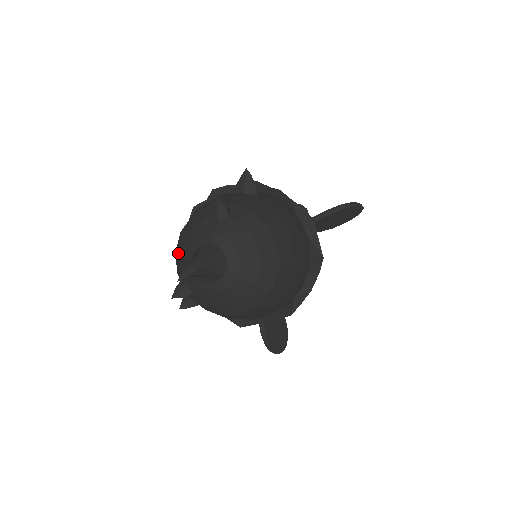
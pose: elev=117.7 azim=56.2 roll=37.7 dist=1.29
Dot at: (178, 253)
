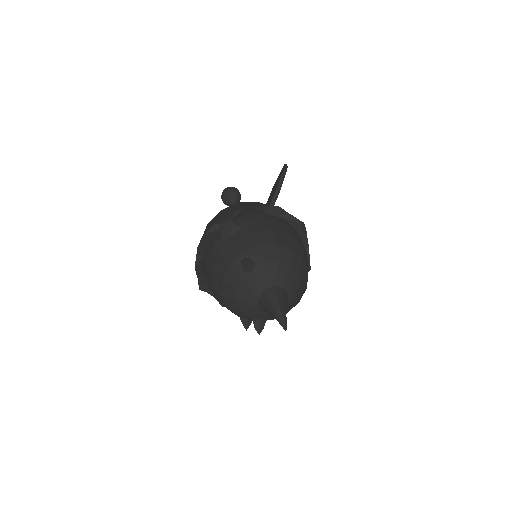
Dot at: (238, 310)
